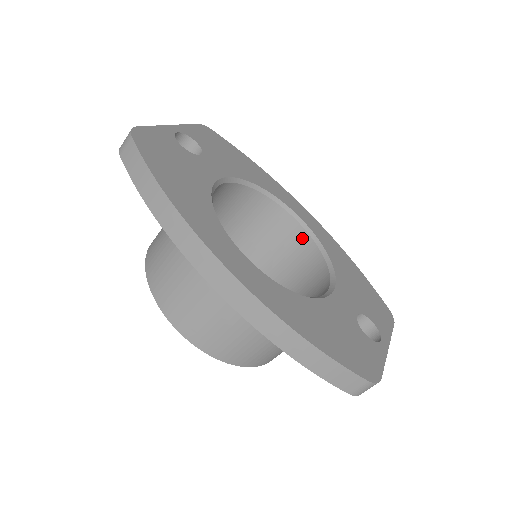
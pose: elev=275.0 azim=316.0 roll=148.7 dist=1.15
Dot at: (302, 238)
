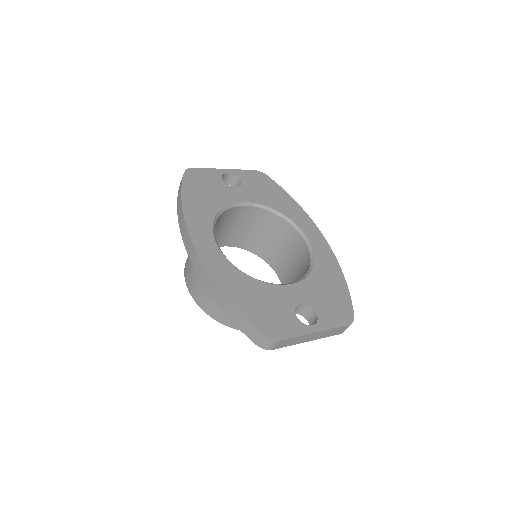
Dot at: (306, 253)
